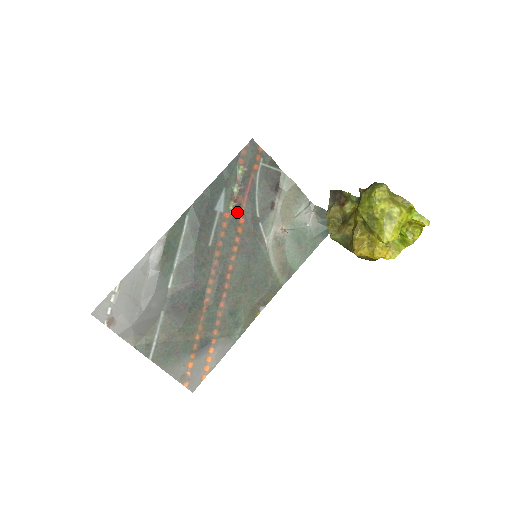
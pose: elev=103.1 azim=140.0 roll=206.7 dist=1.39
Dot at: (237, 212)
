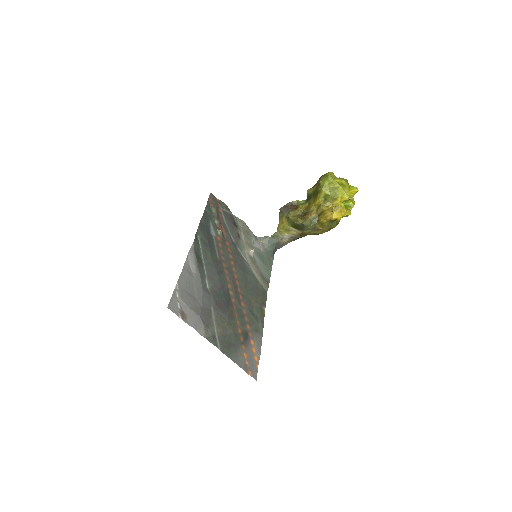
Dot at: (223, 237)
